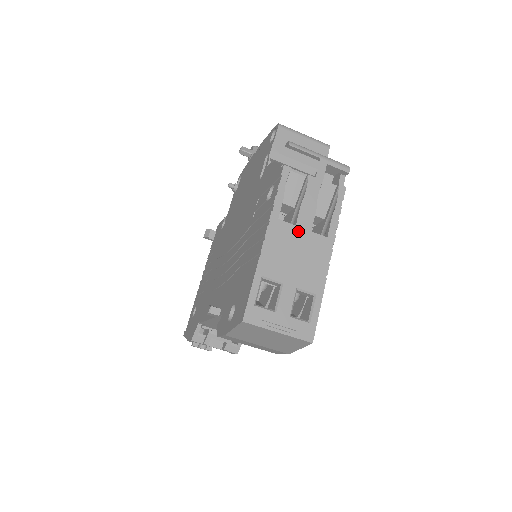
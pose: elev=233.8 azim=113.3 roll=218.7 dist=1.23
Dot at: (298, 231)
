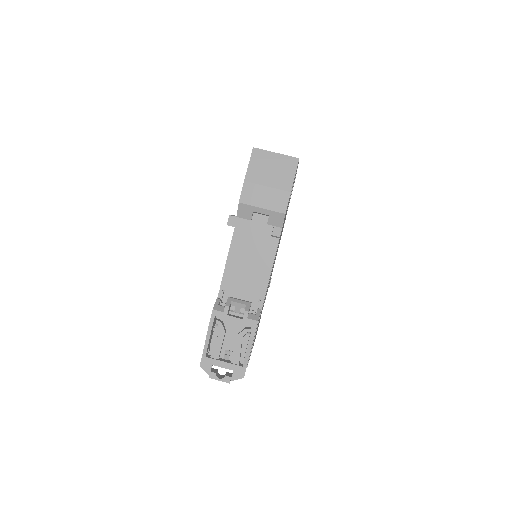
Dot at: occluded
